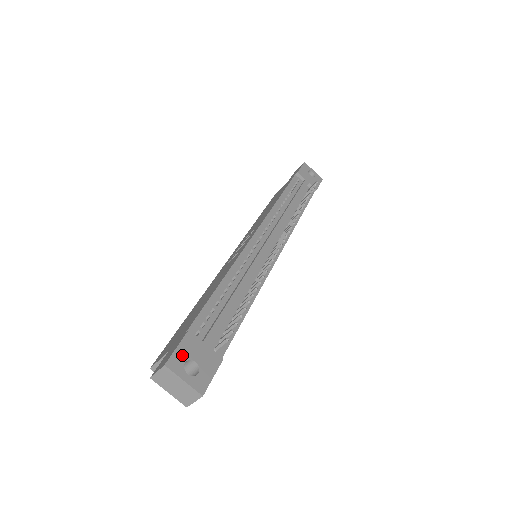
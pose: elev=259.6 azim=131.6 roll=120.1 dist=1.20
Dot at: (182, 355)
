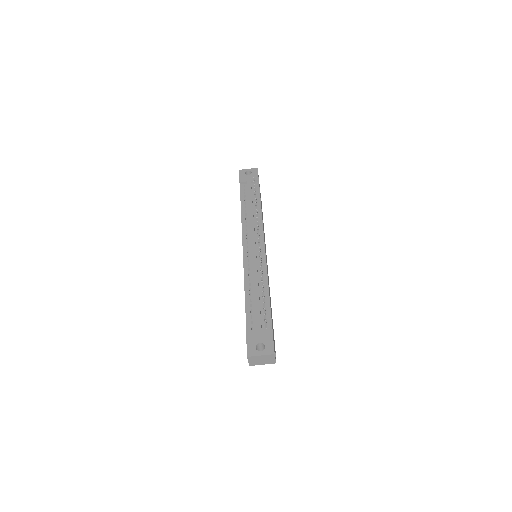
Dot at: (252, 346)
